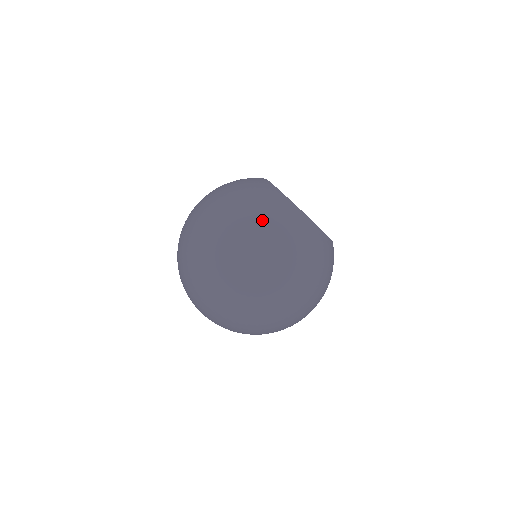
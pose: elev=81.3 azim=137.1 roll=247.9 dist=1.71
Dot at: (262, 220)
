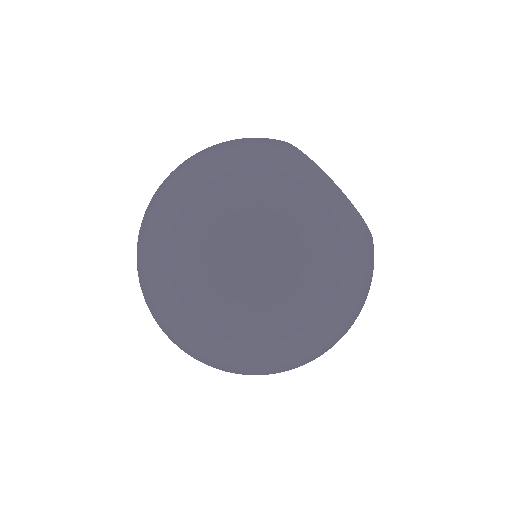
Dot at: occluded
